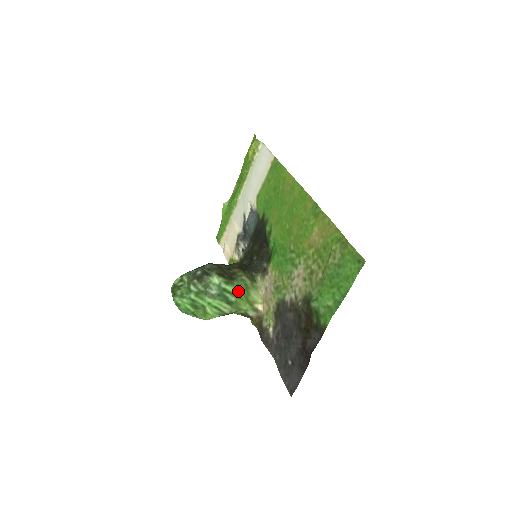
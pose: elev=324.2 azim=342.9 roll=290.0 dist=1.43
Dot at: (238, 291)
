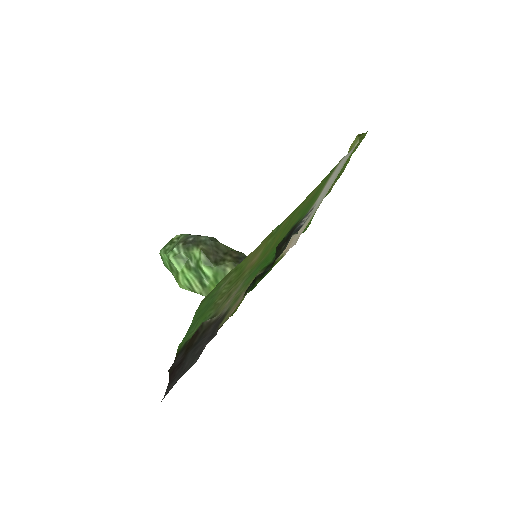
Dot at: (215, 278)
